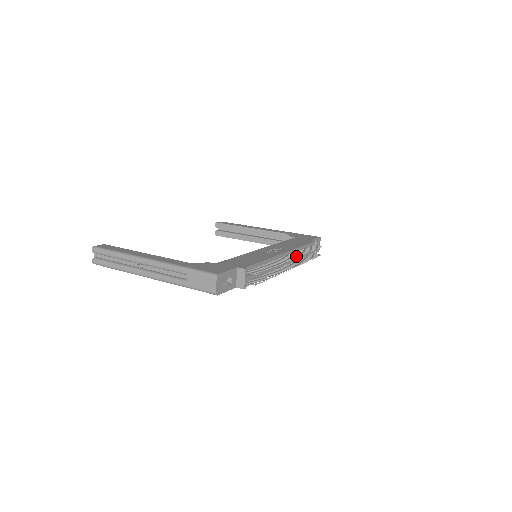
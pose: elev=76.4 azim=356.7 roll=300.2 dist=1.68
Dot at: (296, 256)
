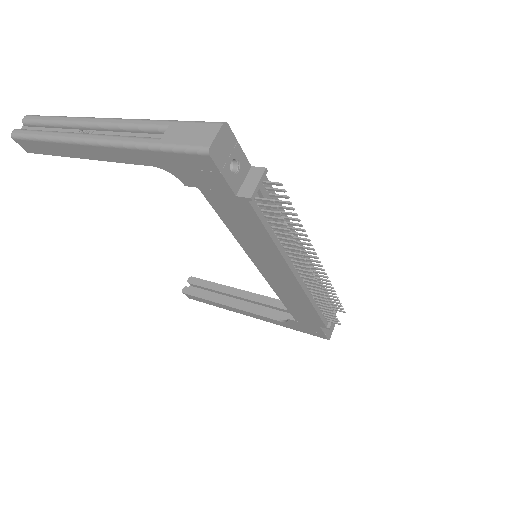
Dot at: (321, 268)
